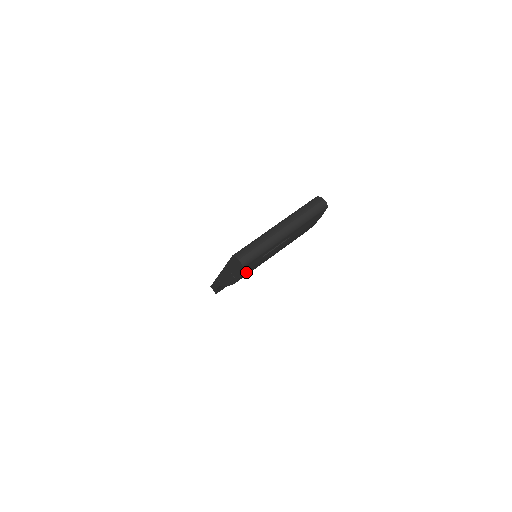
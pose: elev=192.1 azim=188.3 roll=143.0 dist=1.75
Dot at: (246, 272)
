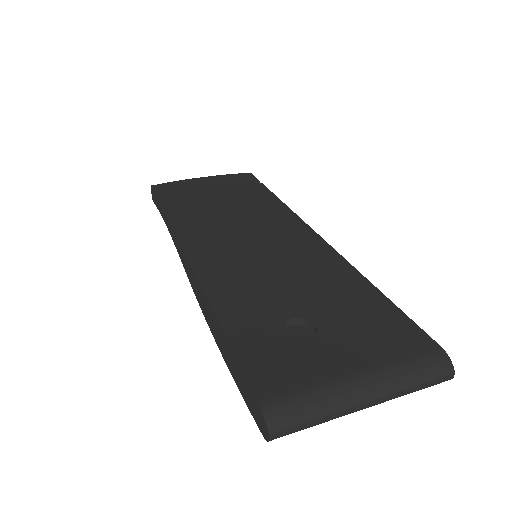
Dot at: occluded
